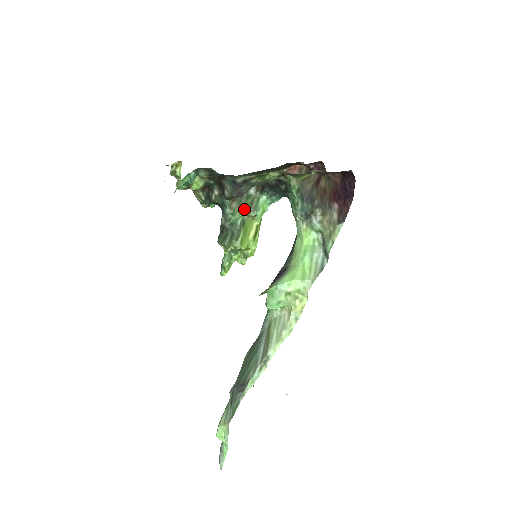
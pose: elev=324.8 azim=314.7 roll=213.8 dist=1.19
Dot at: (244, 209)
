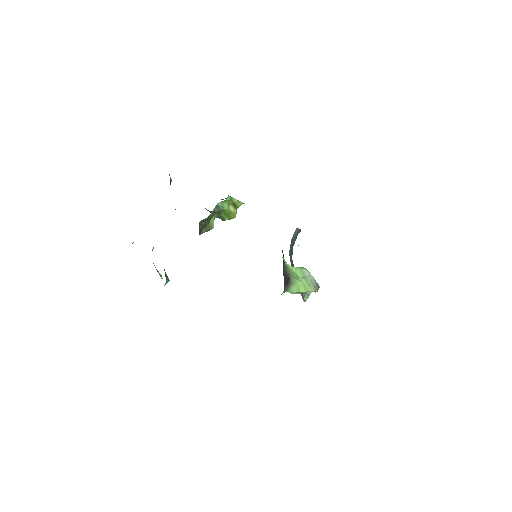
Dot at: occluded
